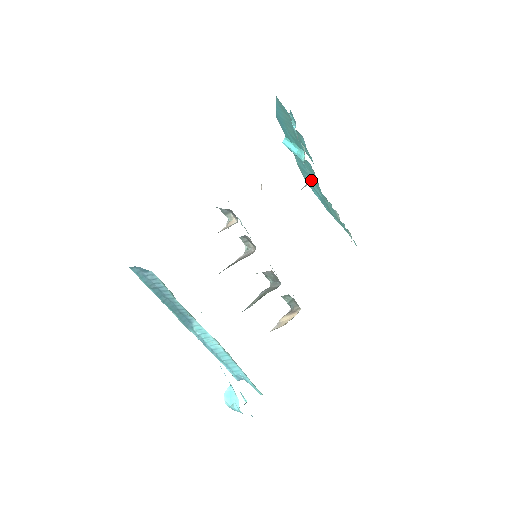
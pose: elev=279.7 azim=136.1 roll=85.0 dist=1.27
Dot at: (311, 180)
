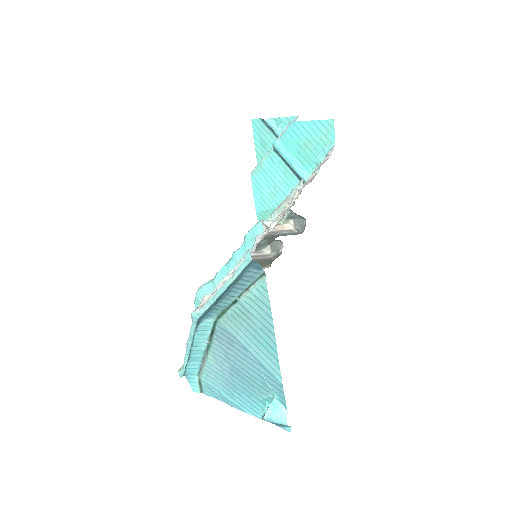
Dot at: (268, 185)
